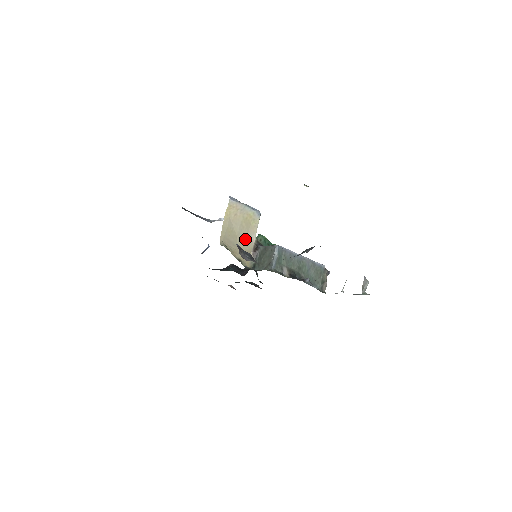
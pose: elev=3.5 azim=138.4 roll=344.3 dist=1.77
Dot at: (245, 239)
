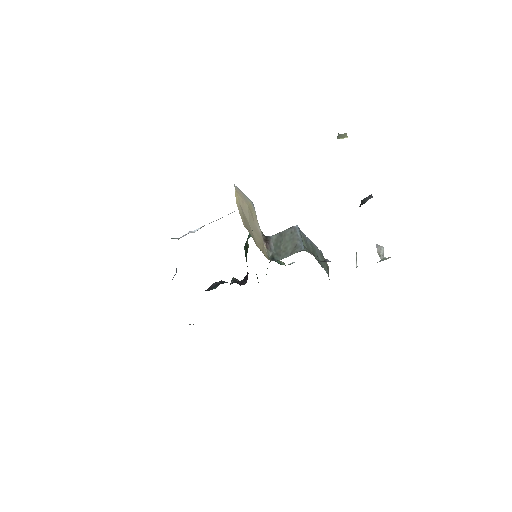
Dot at: (255, 230)
